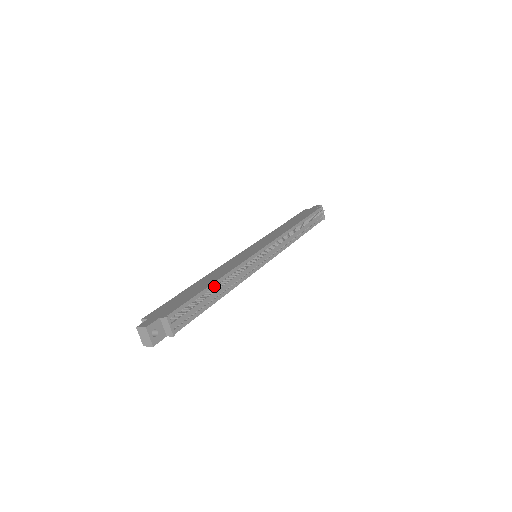
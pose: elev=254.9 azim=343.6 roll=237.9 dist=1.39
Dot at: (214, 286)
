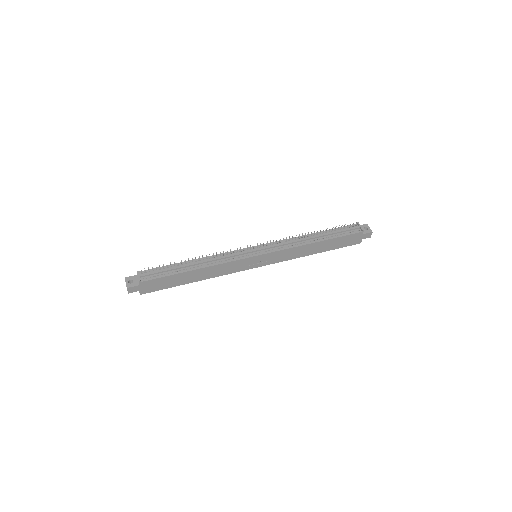
Dot at: (189, 262)
